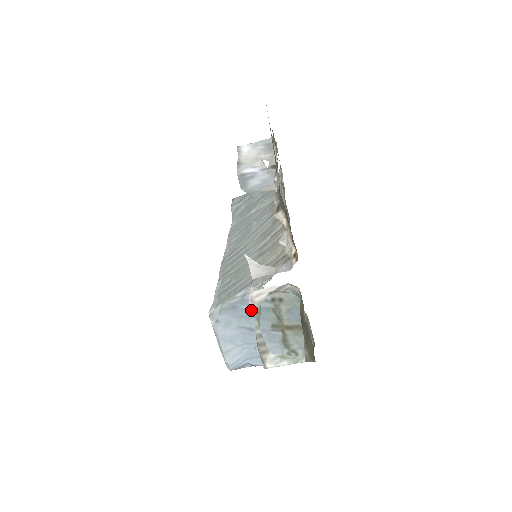
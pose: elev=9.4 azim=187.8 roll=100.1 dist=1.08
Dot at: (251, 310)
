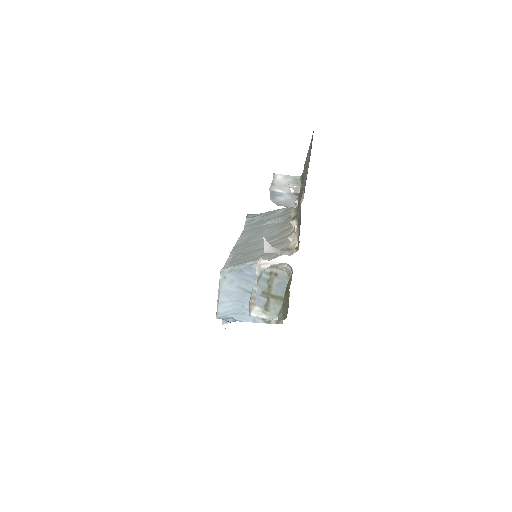
Dot at: (252, 276)
